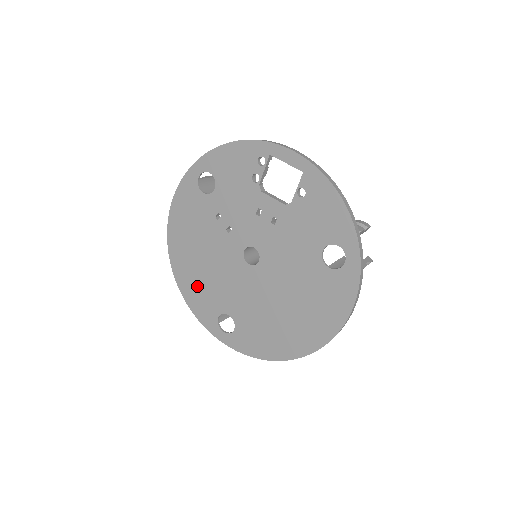
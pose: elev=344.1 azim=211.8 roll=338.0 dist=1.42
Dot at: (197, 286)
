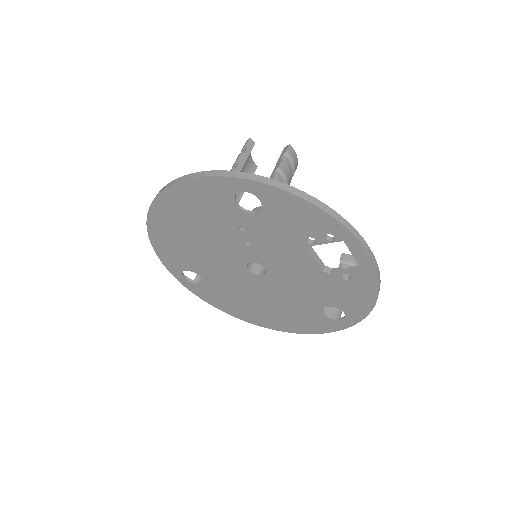
Dot at: (174, 245)
